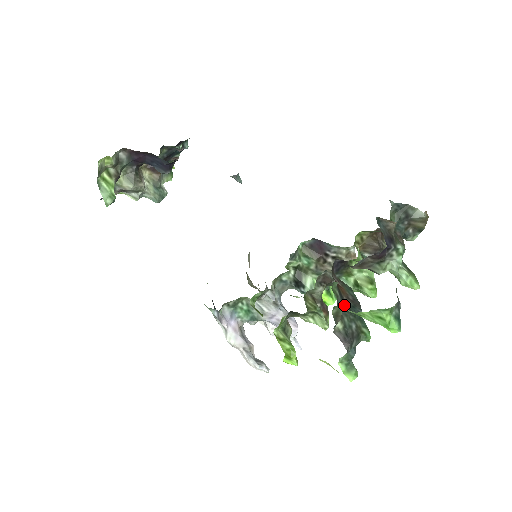
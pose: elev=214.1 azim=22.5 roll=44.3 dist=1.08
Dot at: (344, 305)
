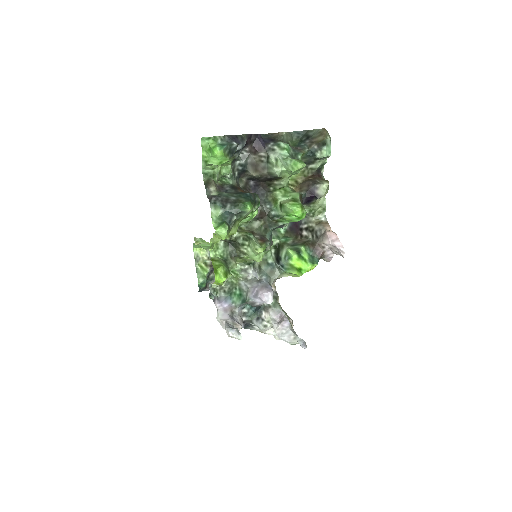
Dot at: (233, 192)
